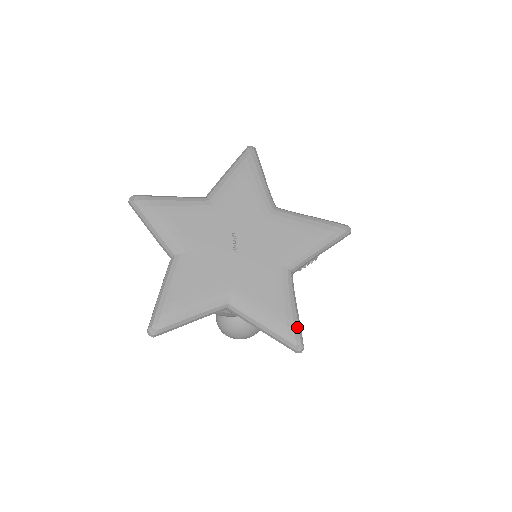
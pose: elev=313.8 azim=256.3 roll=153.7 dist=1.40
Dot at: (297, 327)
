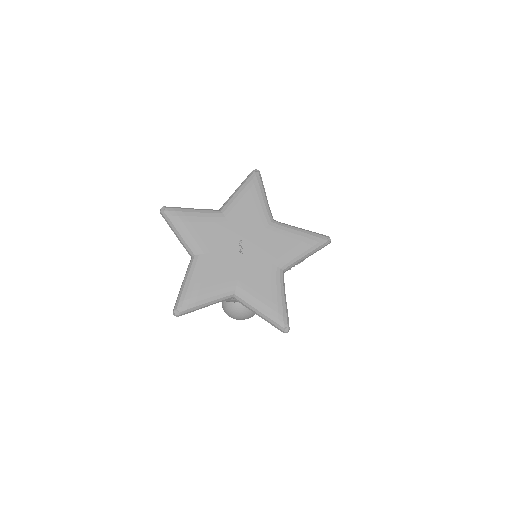
Dot at: (285, 314)
